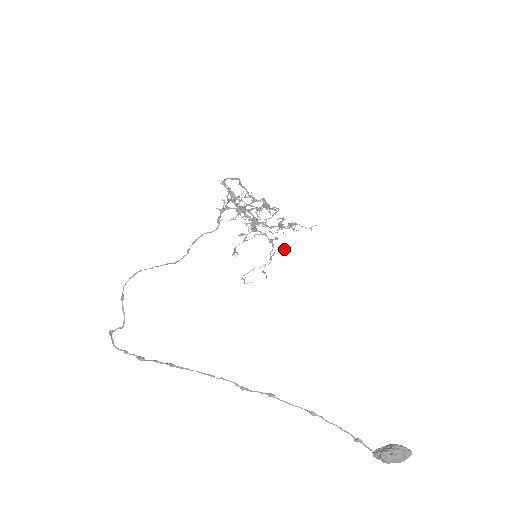
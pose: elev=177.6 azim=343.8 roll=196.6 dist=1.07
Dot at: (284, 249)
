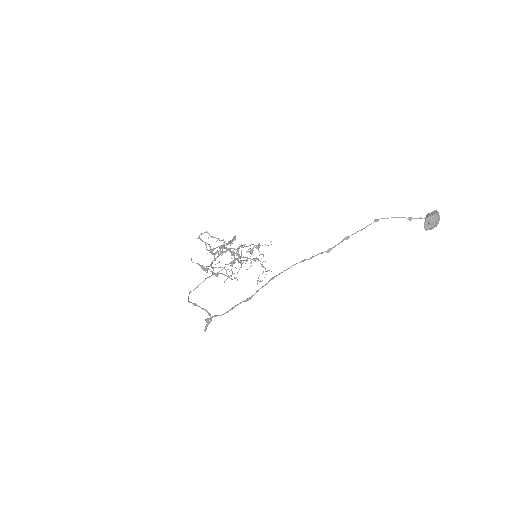
Dot at: occluded
